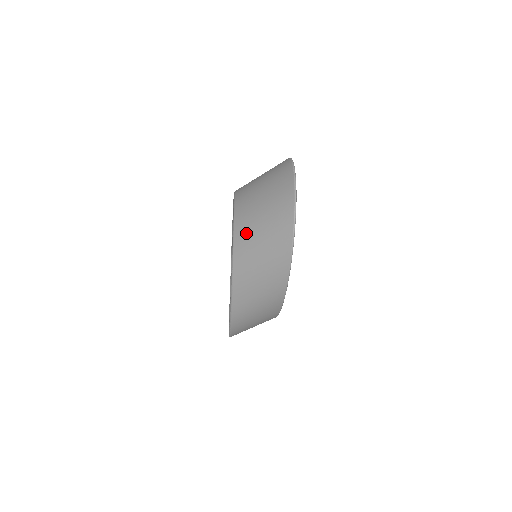
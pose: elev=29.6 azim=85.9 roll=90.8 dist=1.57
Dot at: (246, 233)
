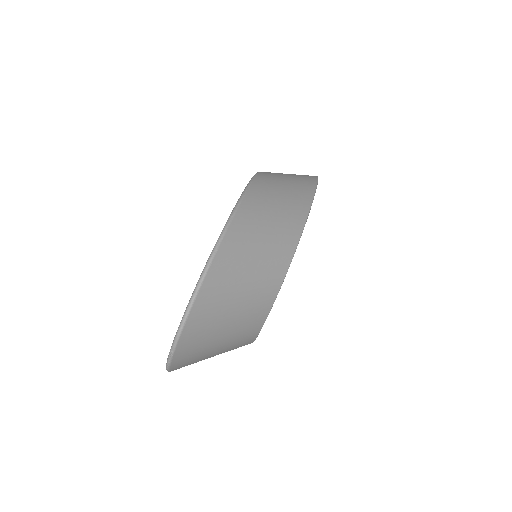
Dot at: occluded
